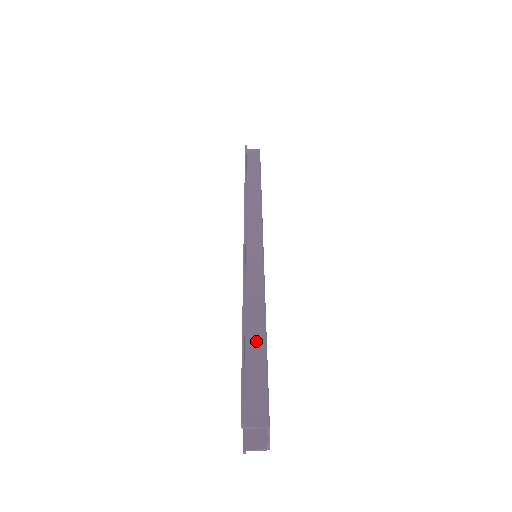
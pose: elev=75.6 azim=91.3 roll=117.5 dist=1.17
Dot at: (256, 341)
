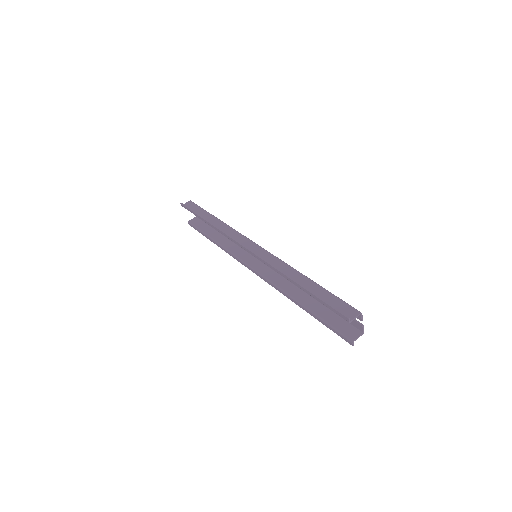
Dot at: (312, 286)
